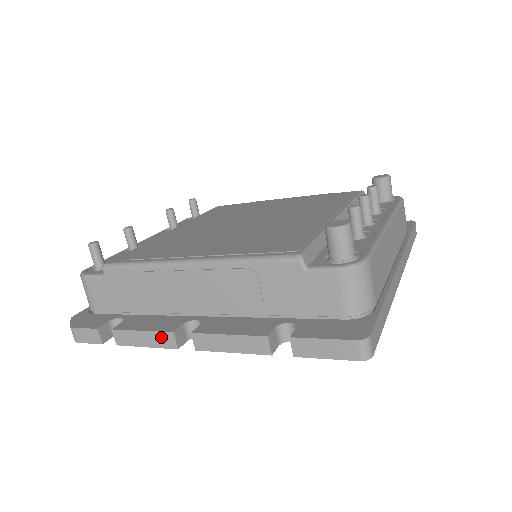
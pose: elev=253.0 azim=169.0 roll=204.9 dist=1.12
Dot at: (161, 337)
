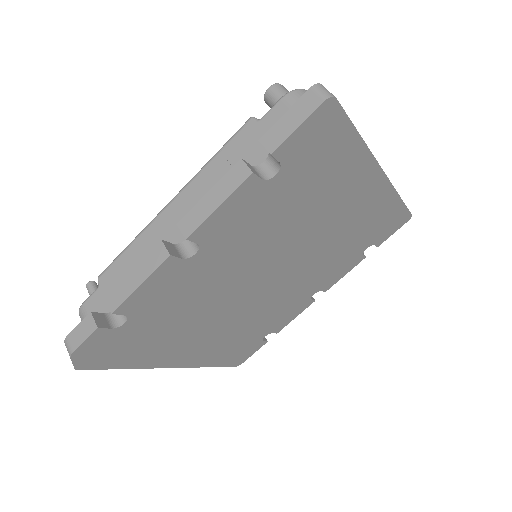
Dot at: (151, 257)
